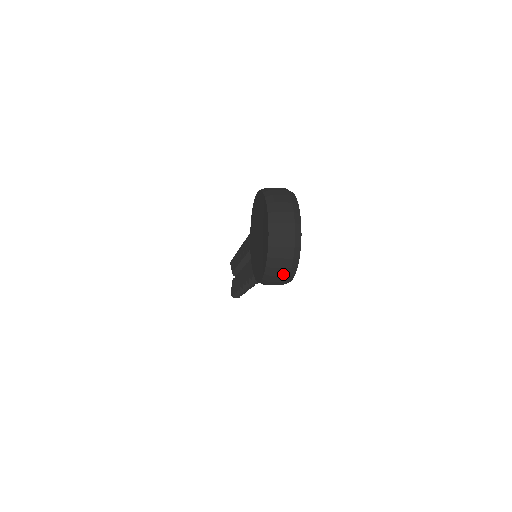
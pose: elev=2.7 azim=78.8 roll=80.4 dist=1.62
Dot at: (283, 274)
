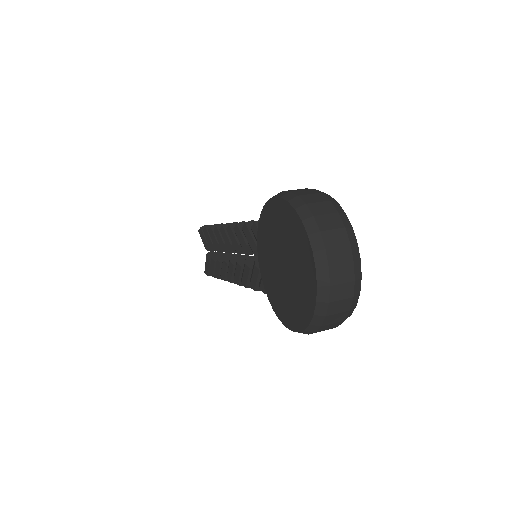
Dot at: (331, 327)
